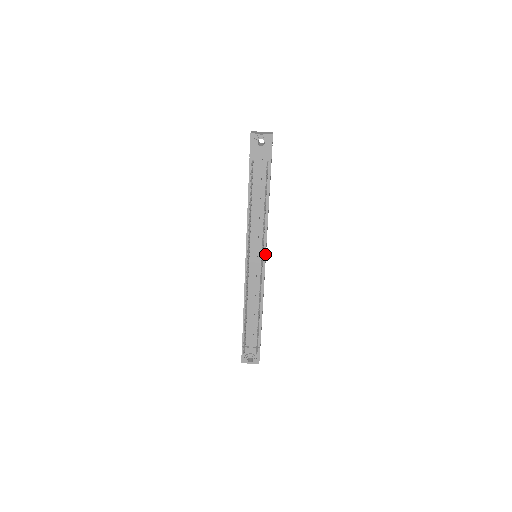
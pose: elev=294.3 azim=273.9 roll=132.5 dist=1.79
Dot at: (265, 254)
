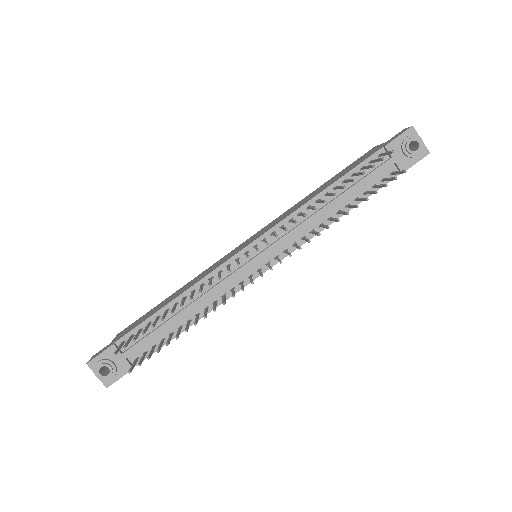
Dot at: (275, 263)
